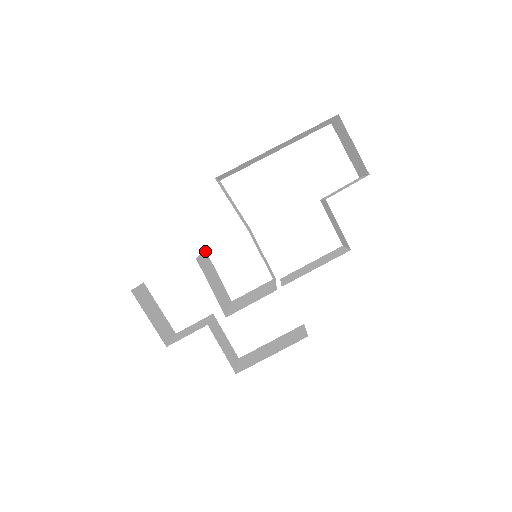
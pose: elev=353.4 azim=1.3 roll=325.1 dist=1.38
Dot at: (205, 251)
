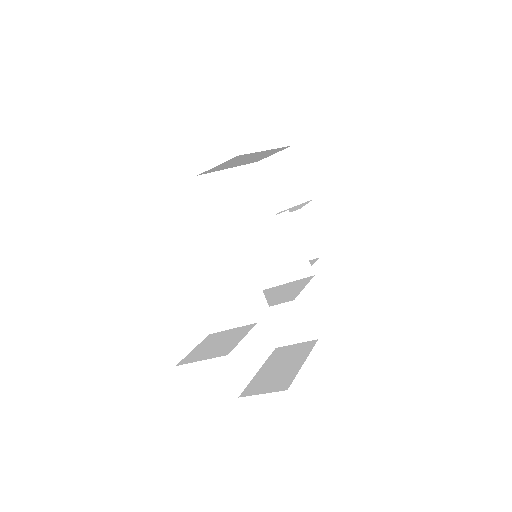
Dot at: (198, 249)
